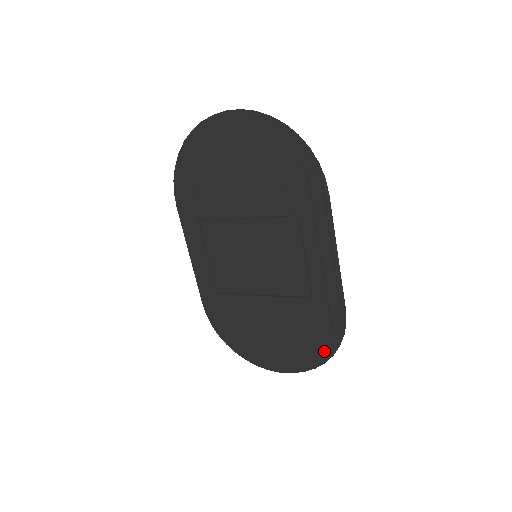
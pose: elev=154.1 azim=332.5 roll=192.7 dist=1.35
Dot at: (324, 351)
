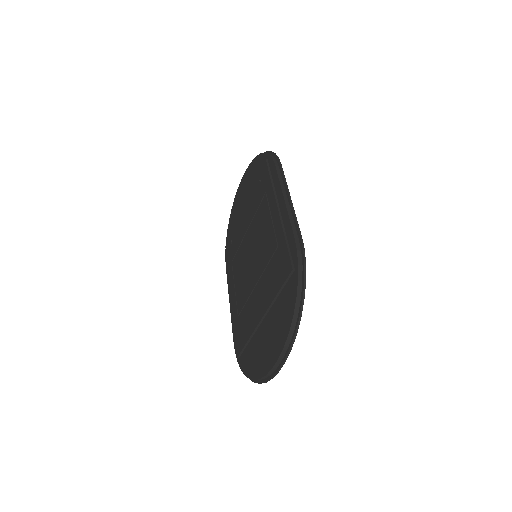
Dot at: (293, 296)
